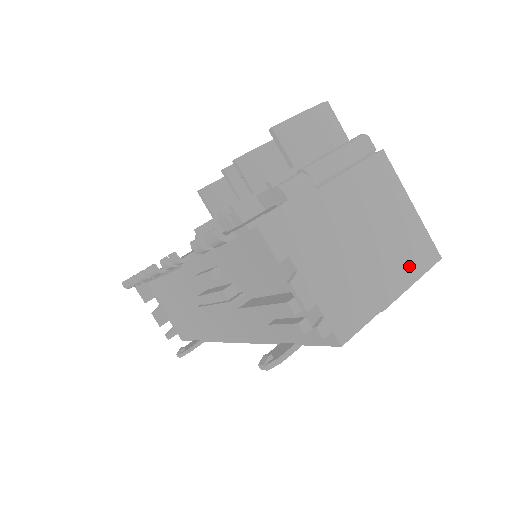
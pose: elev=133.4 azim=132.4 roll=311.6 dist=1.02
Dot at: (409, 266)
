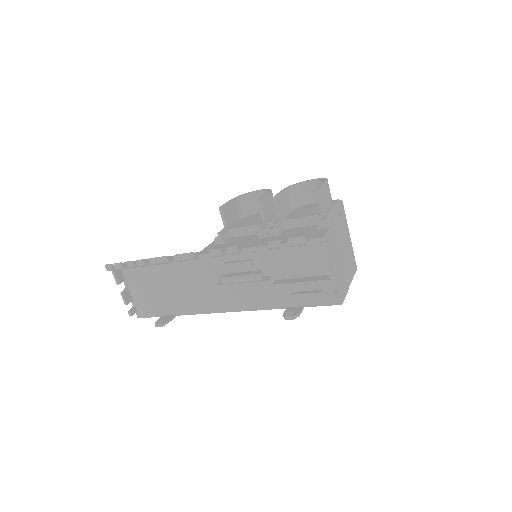
Dot at: (351, 270)
